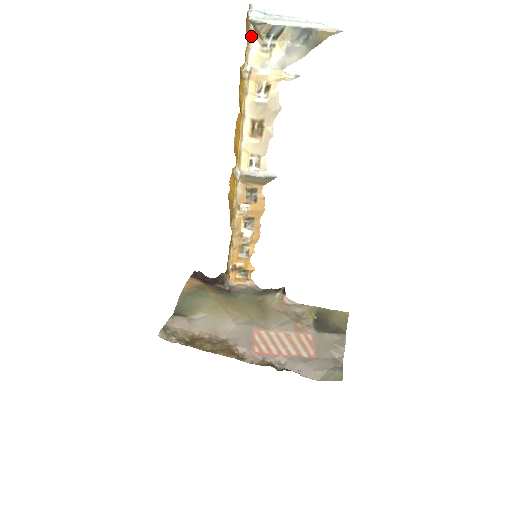
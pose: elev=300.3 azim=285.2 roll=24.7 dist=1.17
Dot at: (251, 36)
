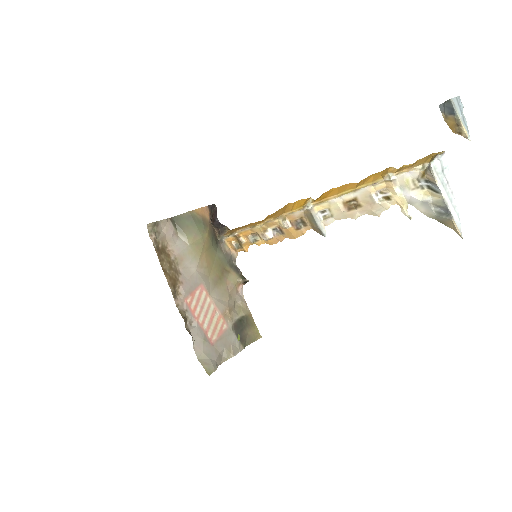
Dot at: (419, 167)
